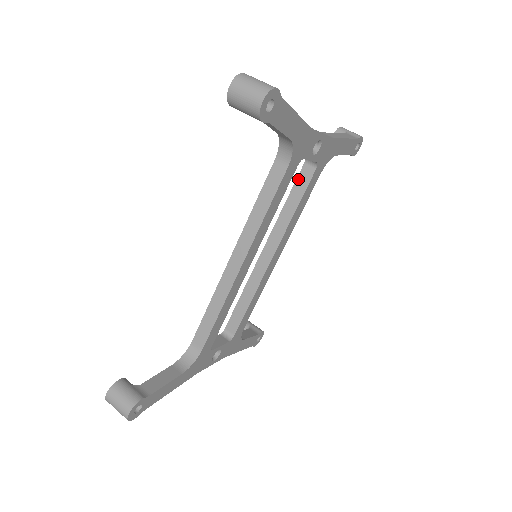
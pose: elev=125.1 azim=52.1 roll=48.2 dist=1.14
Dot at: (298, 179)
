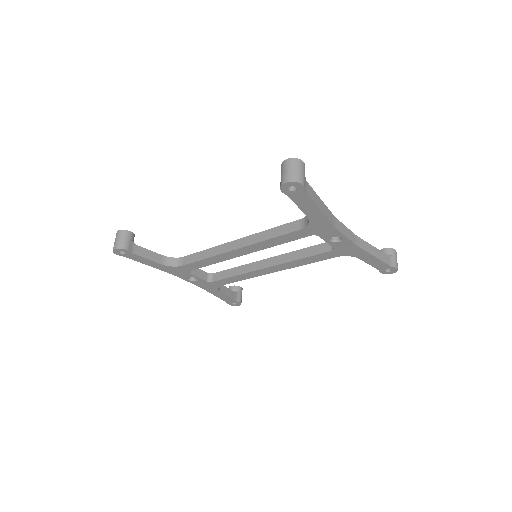
Dot at: (320, 245)
